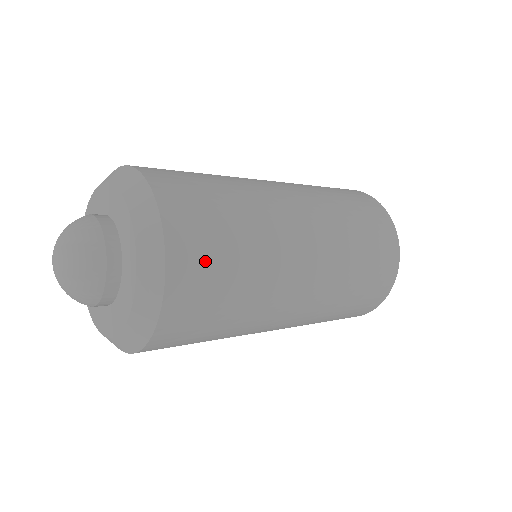
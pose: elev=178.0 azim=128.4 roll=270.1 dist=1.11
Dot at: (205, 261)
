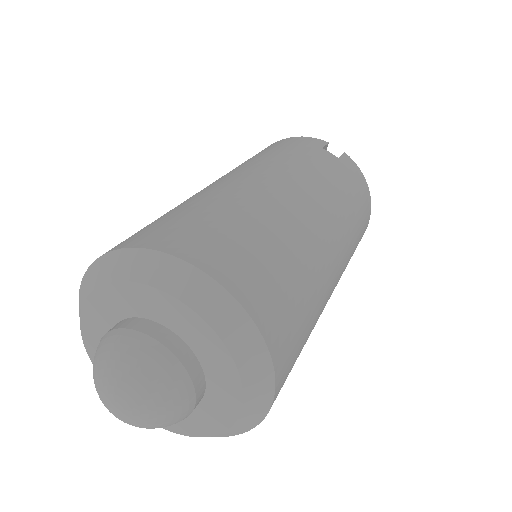
Dot at: occluded
